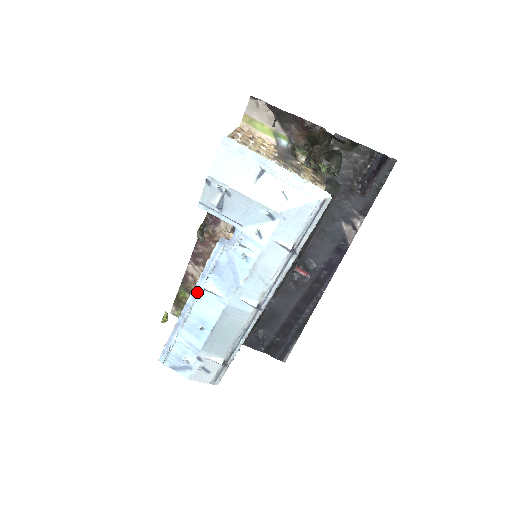
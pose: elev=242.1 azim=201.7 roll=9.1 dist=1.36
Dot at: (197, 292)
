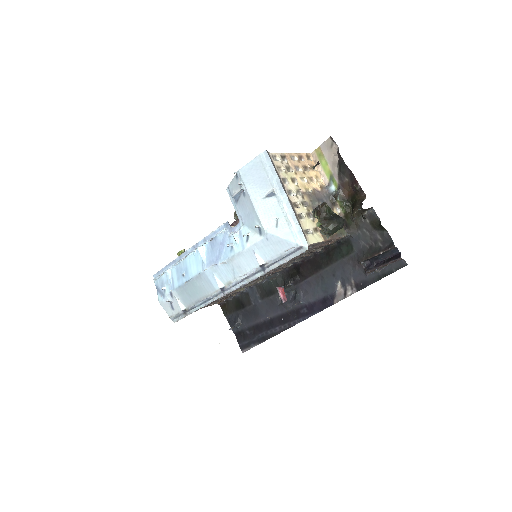
Dot at: (196, 248)
